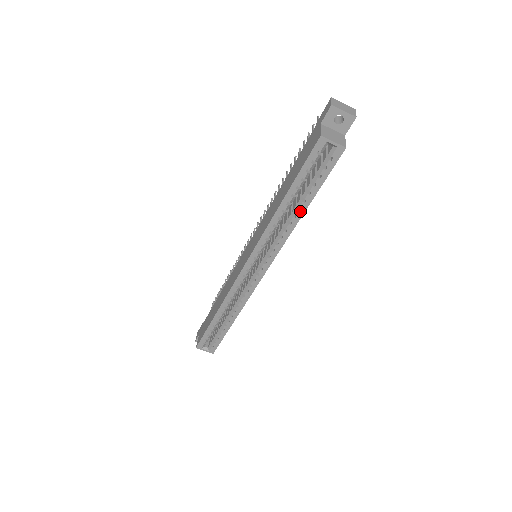
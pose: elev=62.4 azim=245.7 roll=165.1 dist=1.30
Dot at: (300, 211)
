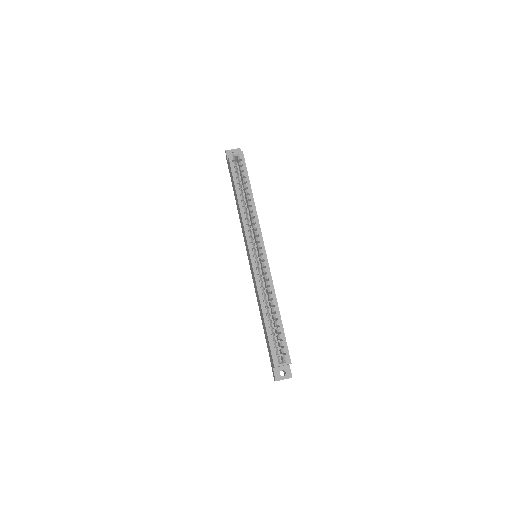
Dot at: (250, 195)
